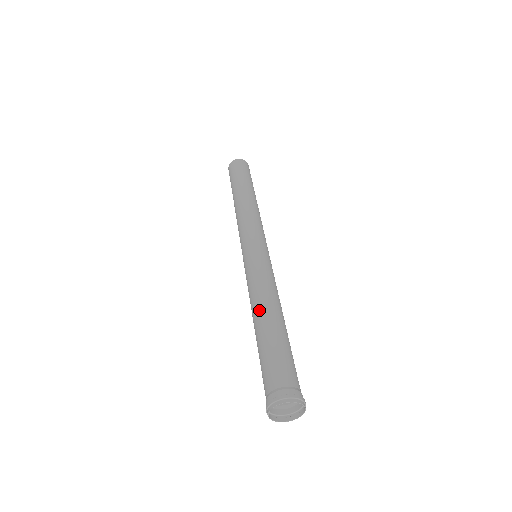
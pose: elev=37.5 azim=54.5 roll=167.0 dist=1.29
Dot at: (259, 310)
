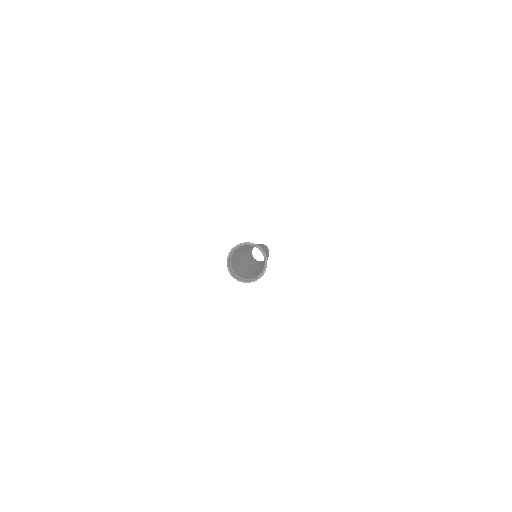
Dot at: occluded
